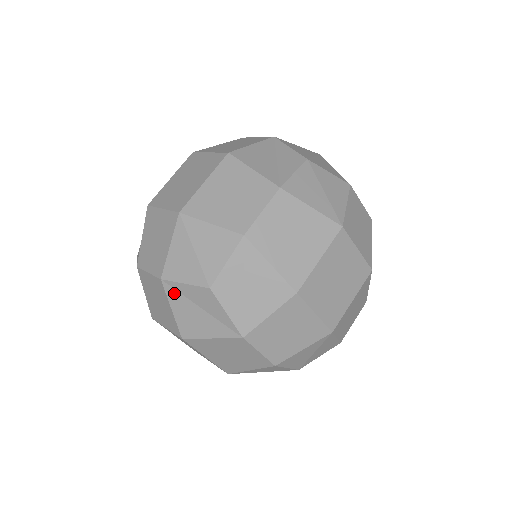
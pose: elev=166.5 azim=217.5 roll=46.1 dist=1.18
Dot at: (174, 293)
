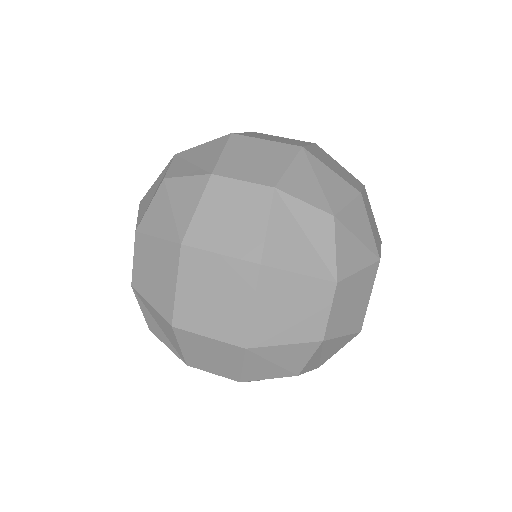
Dot at: occluded
